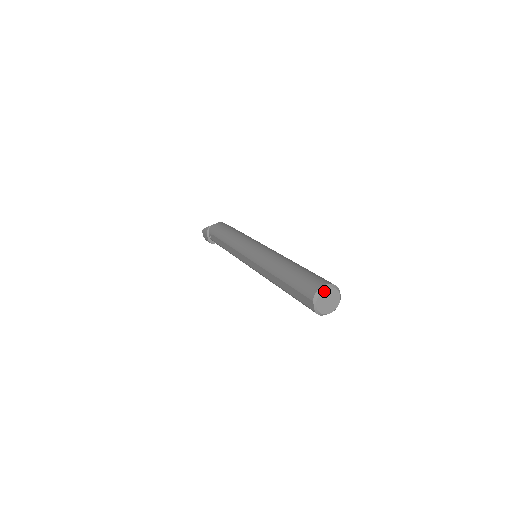
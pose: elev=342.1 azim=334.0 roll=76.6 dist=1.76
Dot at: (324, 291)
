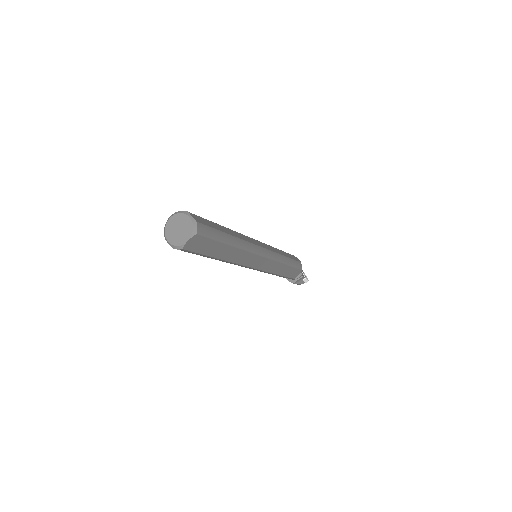
Dot at: (169, 222)
